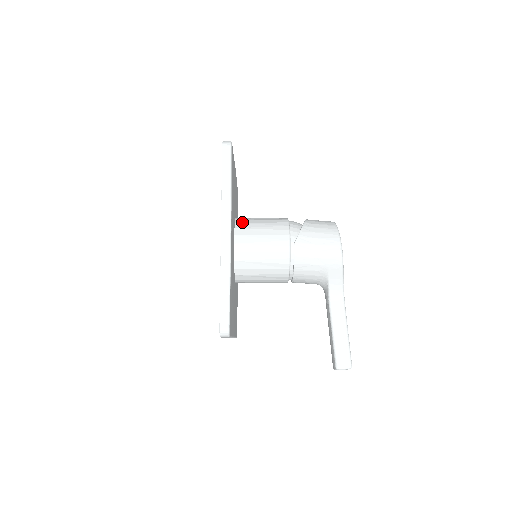
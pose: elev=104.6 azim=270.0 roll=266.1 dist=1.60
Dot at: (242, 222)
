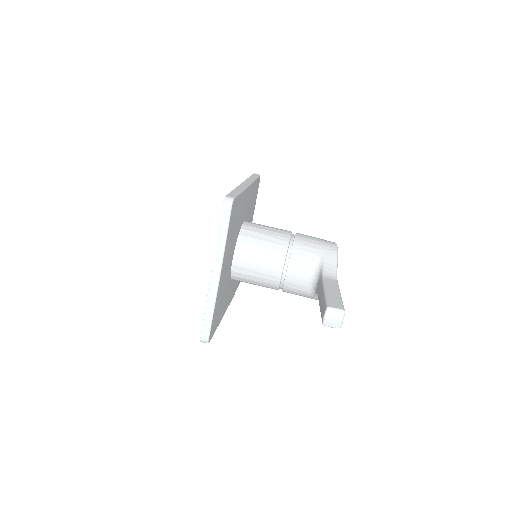
Dot at: occluded
